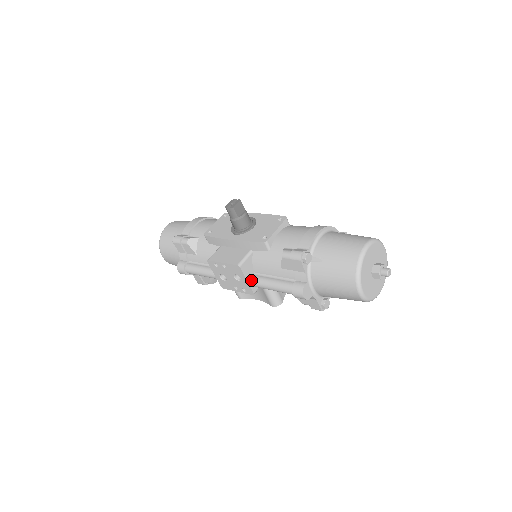
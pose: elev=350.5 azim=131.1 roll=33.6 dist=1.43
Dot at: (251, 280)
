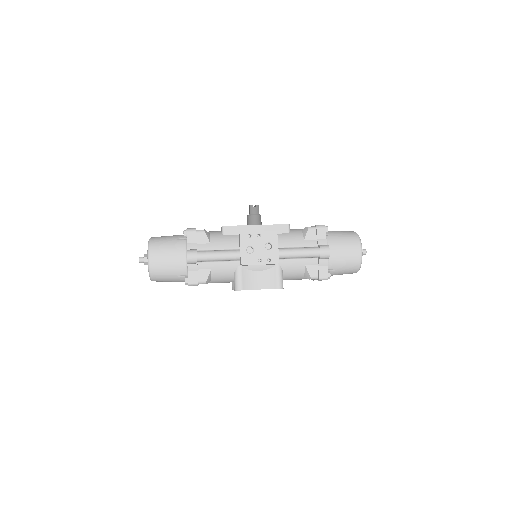
Dot at: (279, 249)
